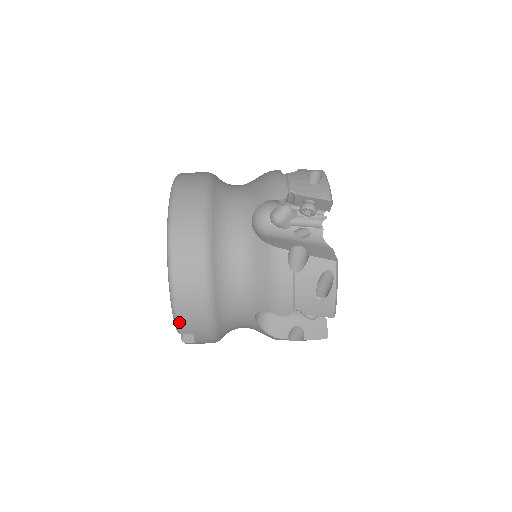
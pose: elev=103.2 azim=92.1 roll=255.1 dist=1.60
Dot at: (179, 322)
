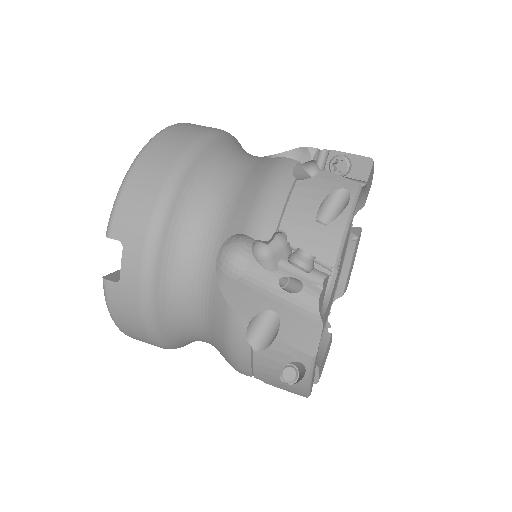
Dot at: (117, 208)
